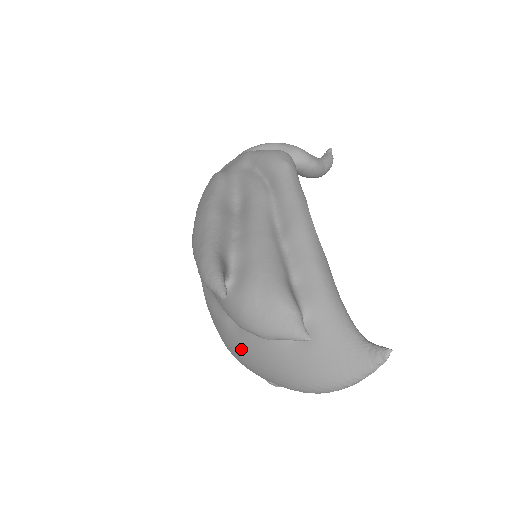
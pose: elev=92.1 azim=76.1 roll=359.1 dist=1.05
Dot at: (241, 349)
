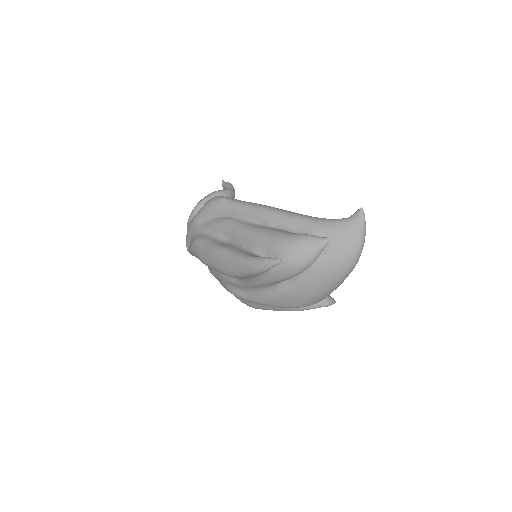
Dot at: (304, 292)
